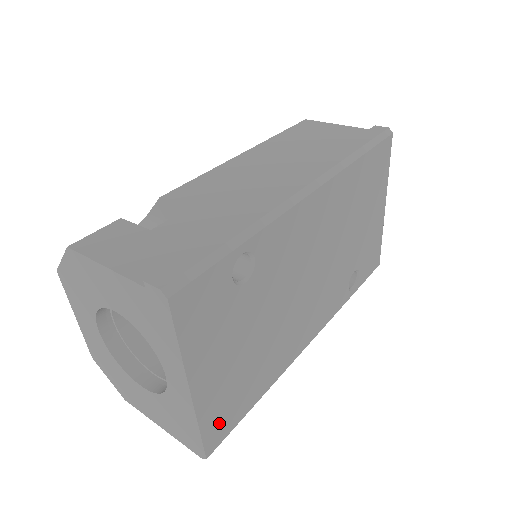
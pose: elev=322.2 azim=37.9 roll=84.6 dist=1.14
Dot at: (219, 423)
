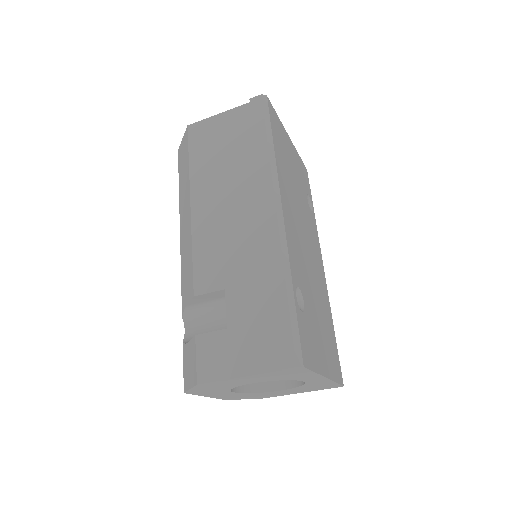
Dot at: (336, 367)
